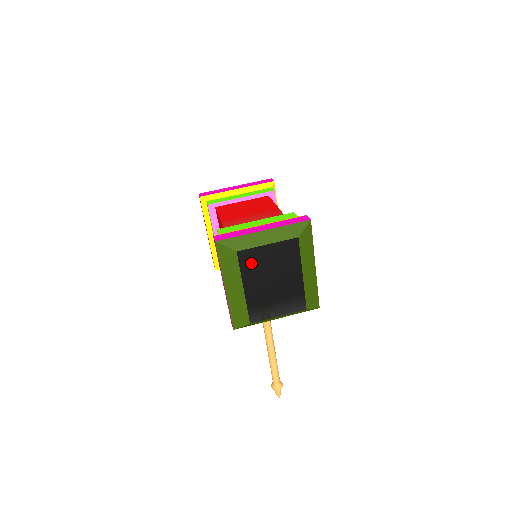
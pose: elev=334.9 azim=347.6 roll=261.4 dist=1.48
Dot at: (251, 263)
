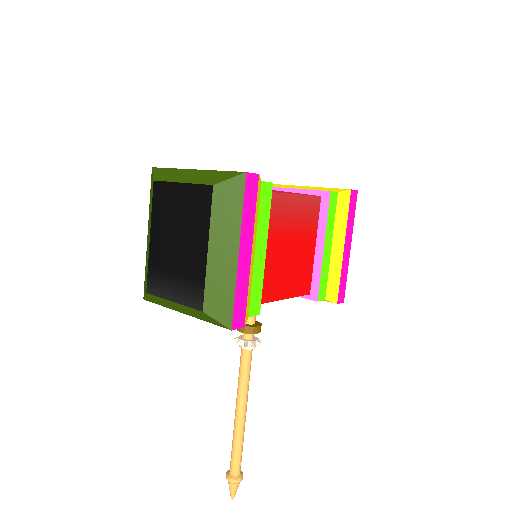
Dot at: (163, 203)
